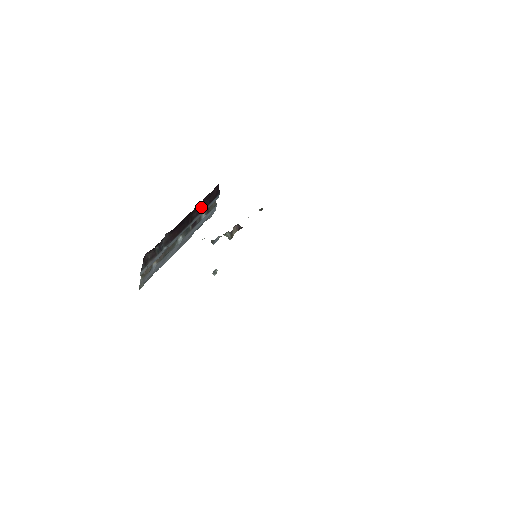
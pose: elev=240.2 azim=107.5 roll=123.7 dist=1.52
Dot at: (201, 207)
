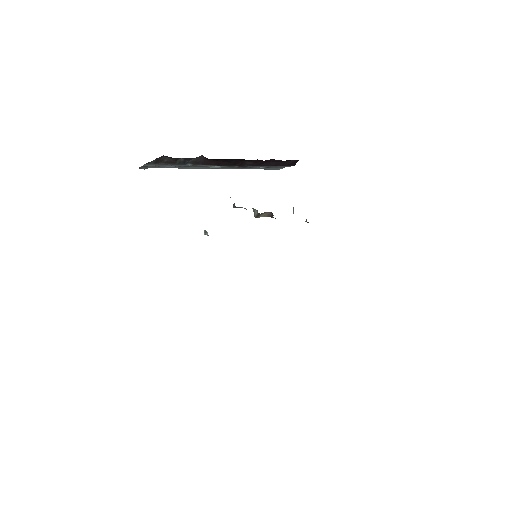
Dot at: (262, 163)
